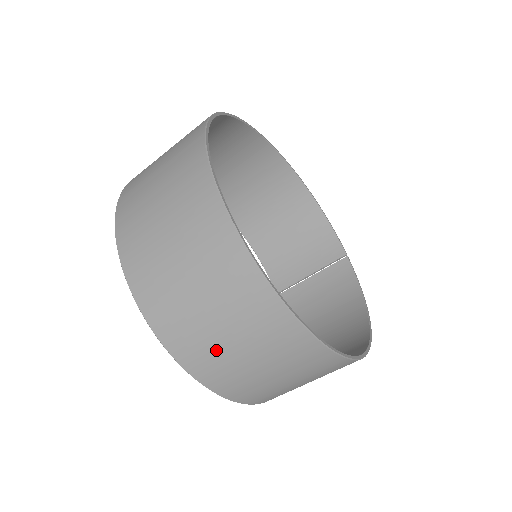
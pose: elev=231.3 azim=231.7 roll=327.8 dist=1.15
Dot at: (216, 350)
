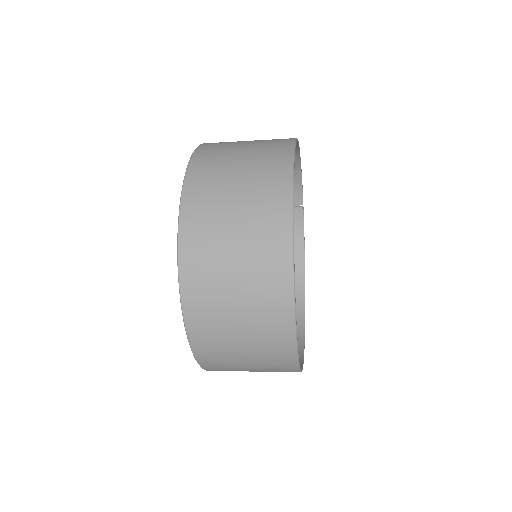
Dot at: occluded
